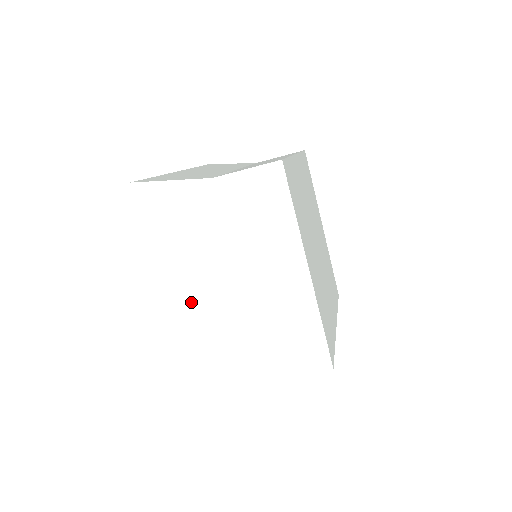
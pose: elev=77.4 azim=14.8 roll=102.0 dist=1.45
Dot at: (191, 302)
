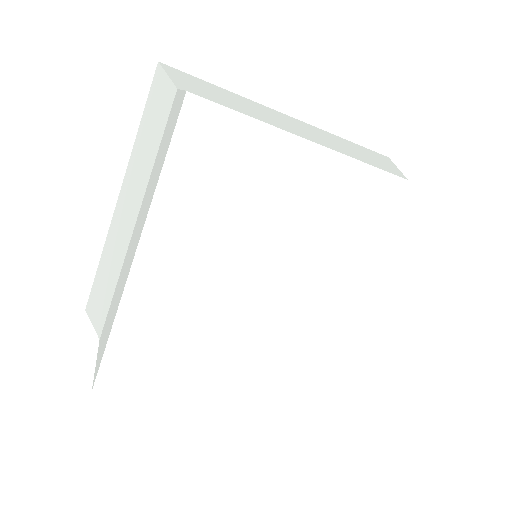
Dot at: occluded
